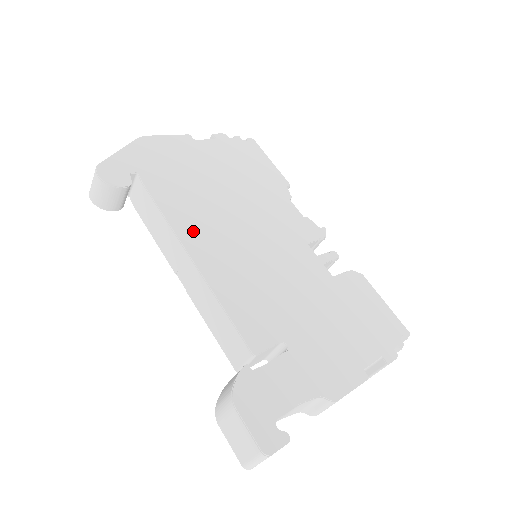
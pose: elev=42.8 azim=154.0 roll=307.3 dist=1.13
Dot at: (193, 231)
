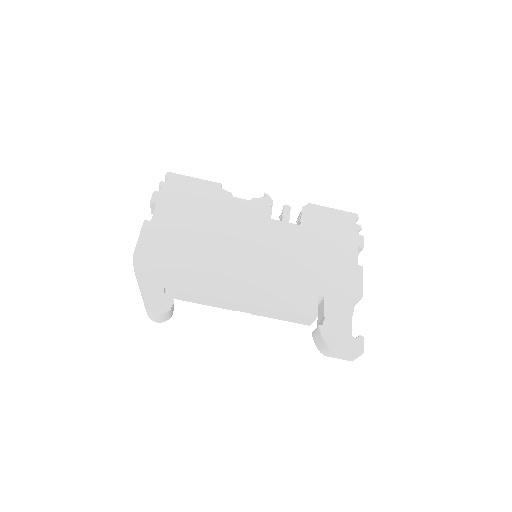
Dot at: (226, 287)
